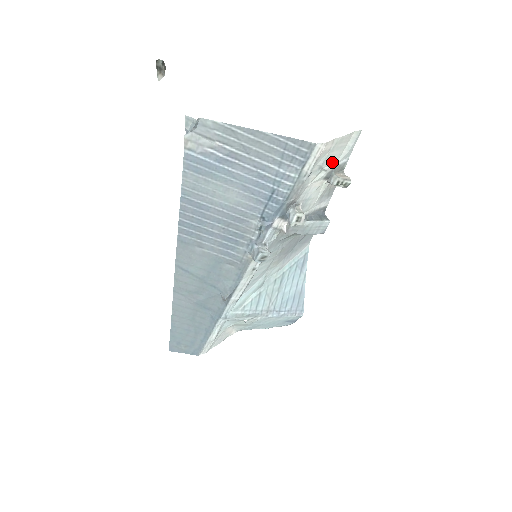
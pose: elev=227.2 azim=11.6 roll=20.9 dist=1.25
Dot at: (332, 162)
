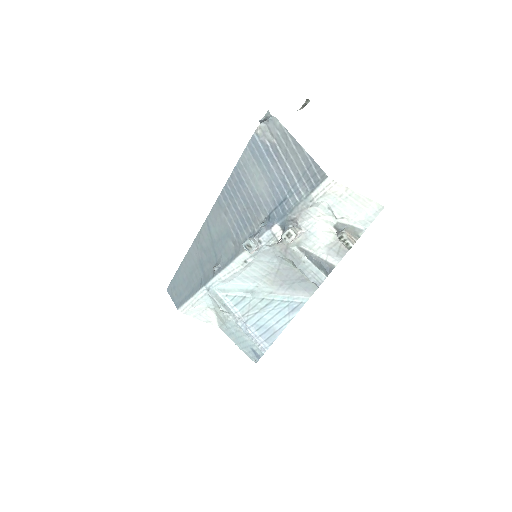
Dot at: (345, 215)
